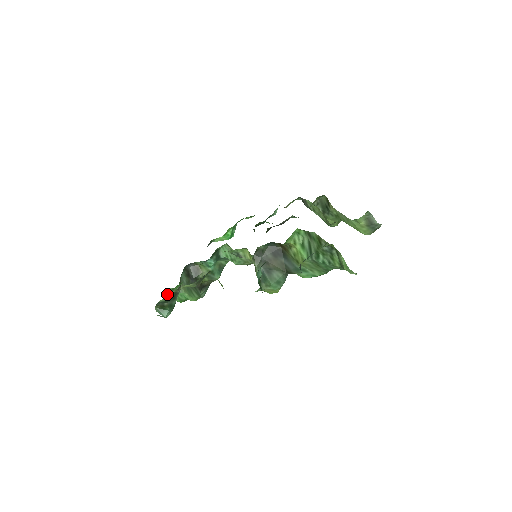
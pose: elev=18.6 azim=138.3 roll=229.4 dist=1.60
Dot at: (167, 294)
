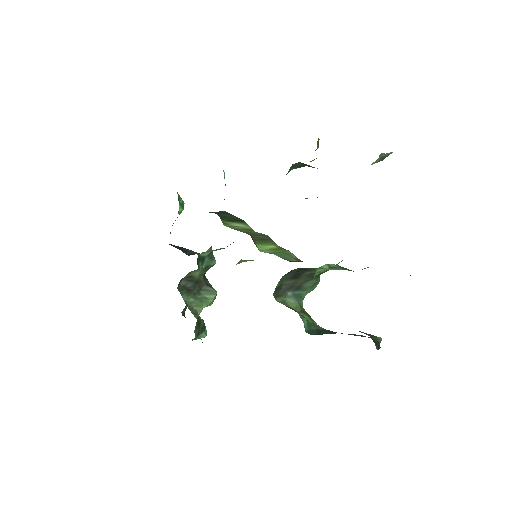
Dot at: occluded
